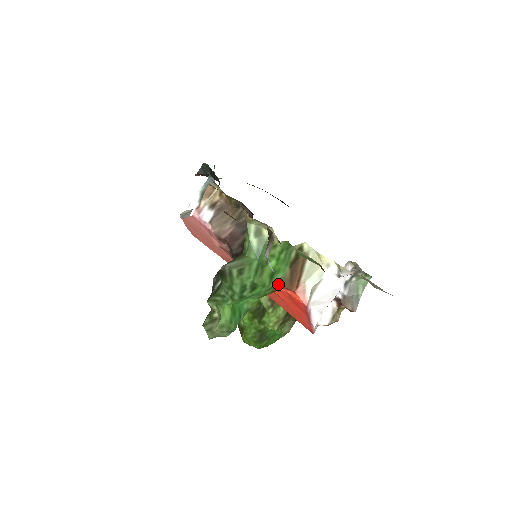
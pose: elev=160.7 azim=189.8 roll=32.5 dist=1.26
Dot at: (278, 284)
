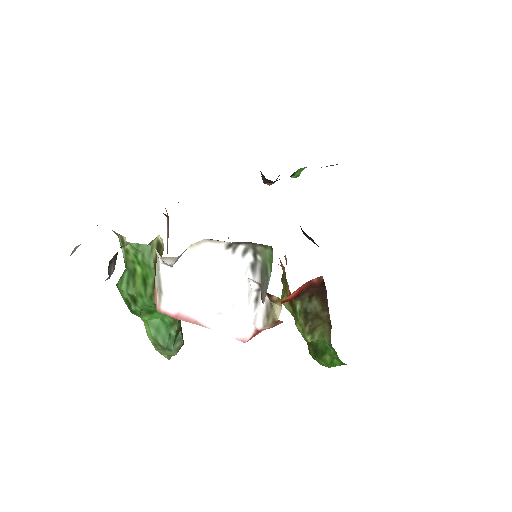
Dot at: occluded
